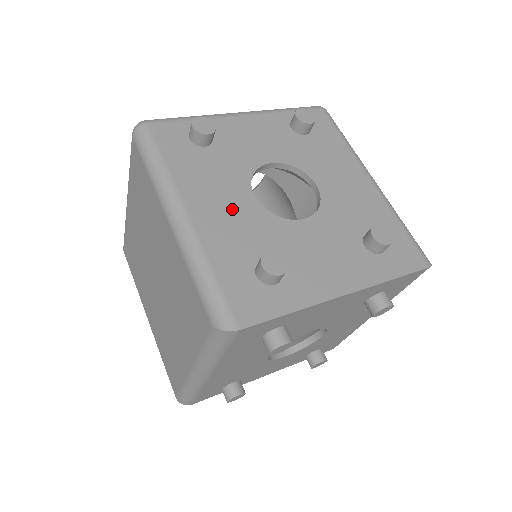
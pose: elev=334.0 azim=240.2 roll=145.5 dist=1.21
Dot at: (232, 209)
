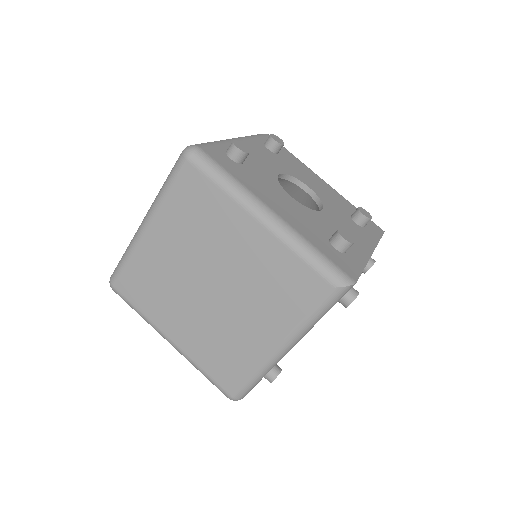
Dot at: (290, 207)
